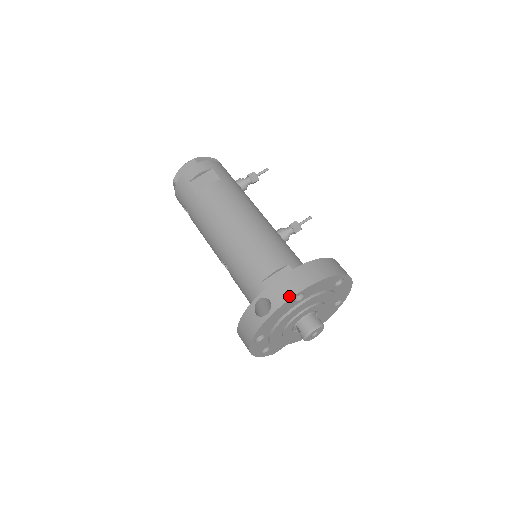
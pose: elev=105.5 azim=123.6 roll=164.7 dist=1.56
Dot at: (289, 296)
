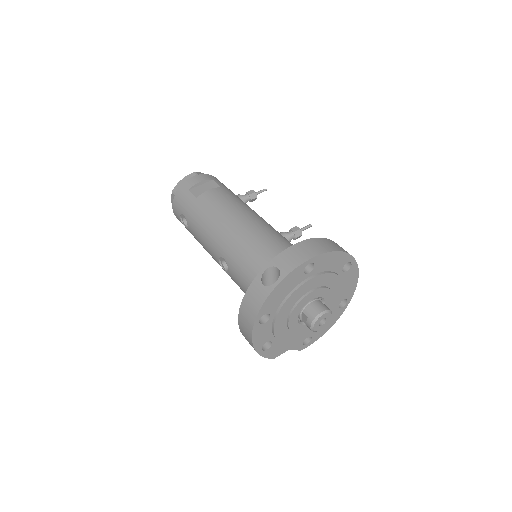
Dot at: (299, 262)
